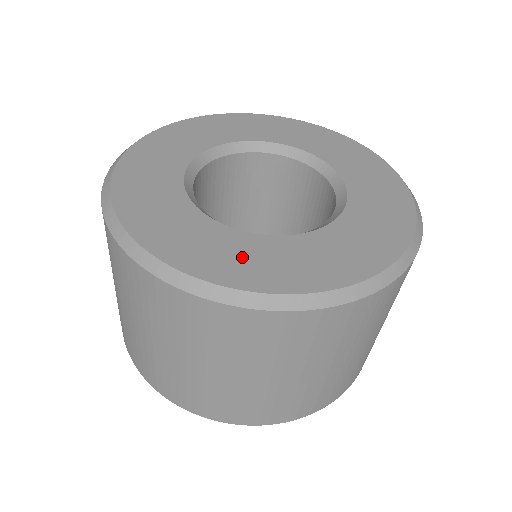
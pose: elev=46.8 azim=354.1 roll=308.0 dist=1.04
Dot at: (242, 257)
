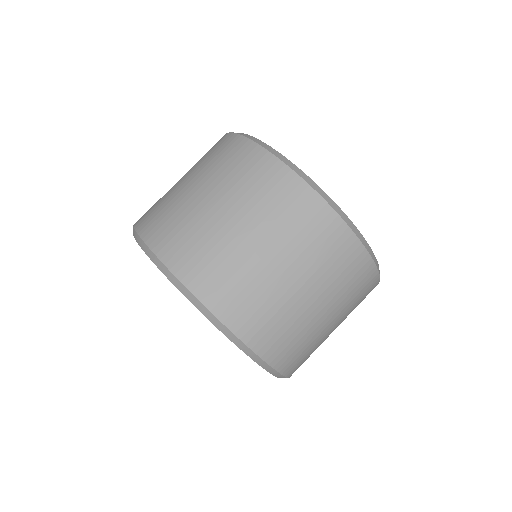
Dot at: occluded
